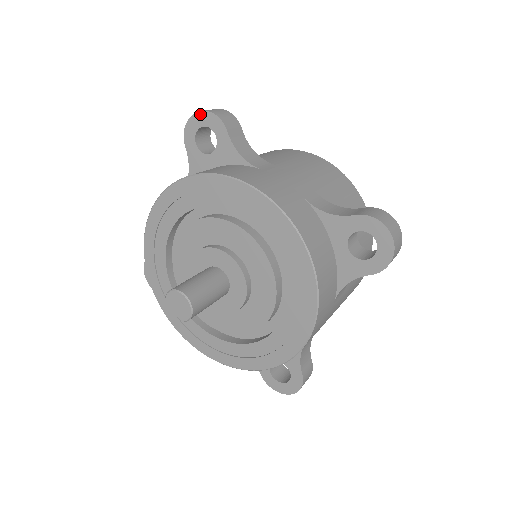
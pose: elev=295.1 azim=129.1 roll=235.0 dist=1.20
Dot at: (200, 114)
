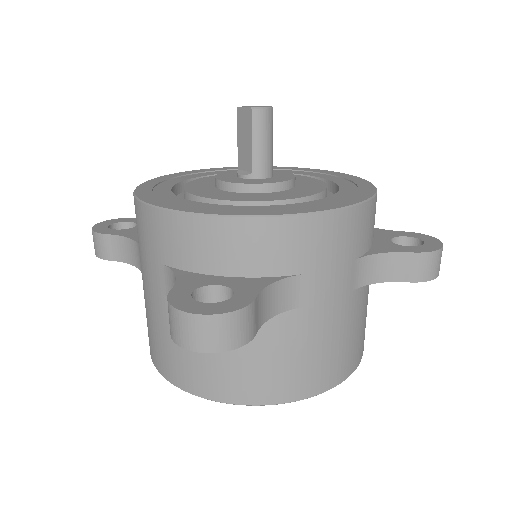
Dot at: occluded
